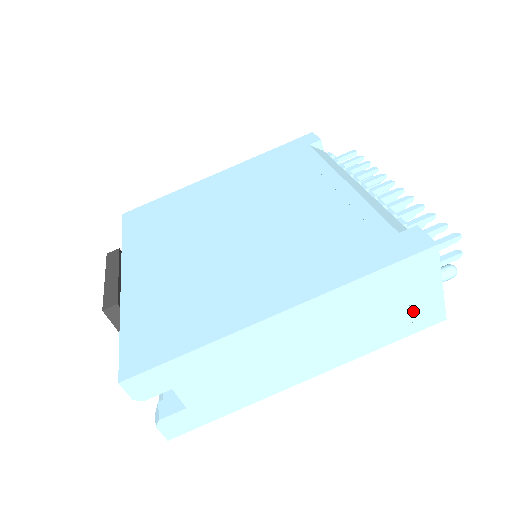
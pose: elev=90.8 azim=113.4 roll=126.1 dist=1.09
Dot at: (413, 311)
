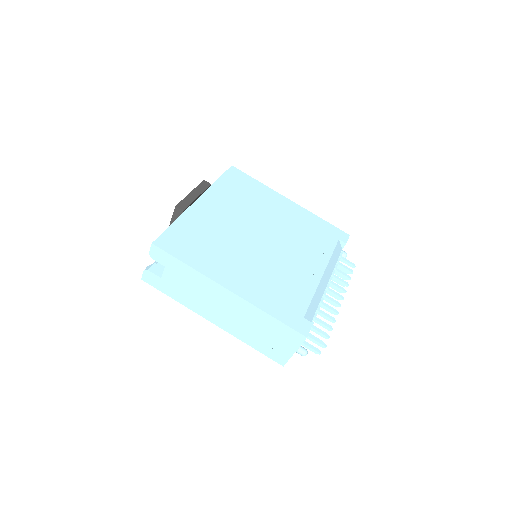
Dot at: (275, 348)
